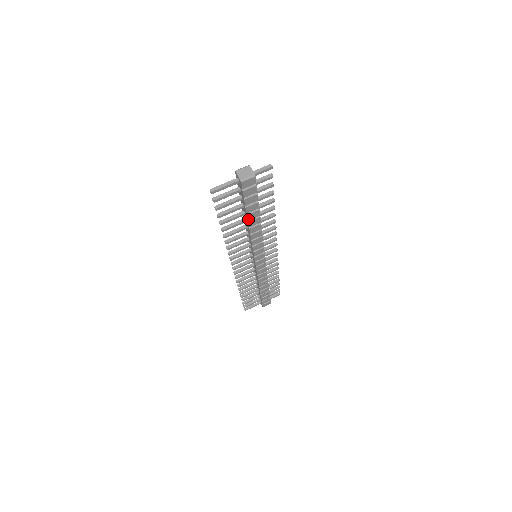
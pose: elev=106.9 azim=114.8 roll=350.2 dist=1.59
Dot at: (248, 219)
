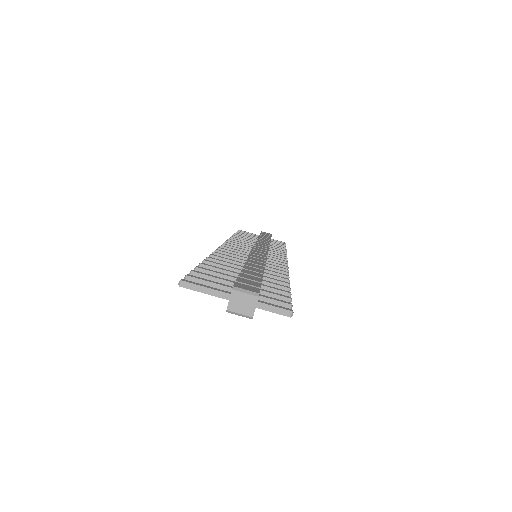
Dot at: occluded
